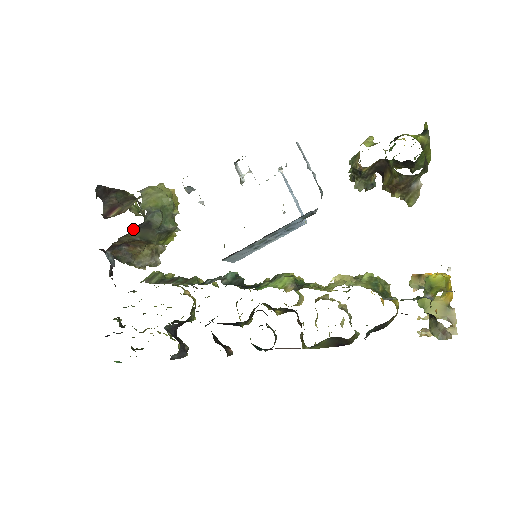
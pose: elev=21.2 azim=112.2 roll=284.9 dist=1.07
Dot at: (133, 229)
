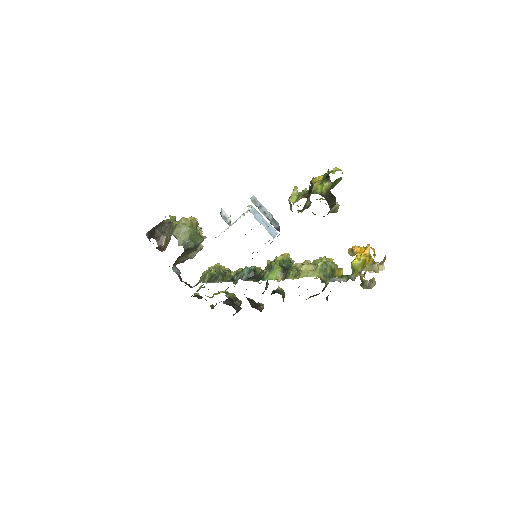
Dot at: occluded
